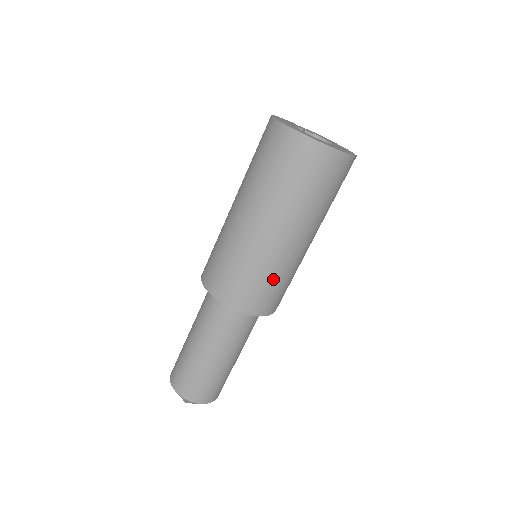
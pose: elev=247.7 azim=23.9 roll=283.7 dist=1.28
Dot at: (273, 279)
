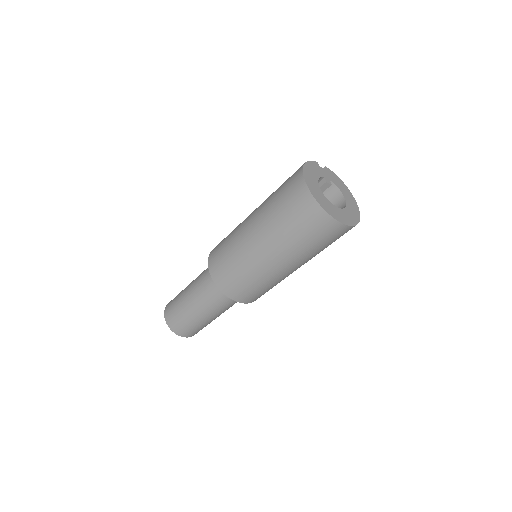
Dot at: (268, 287)
